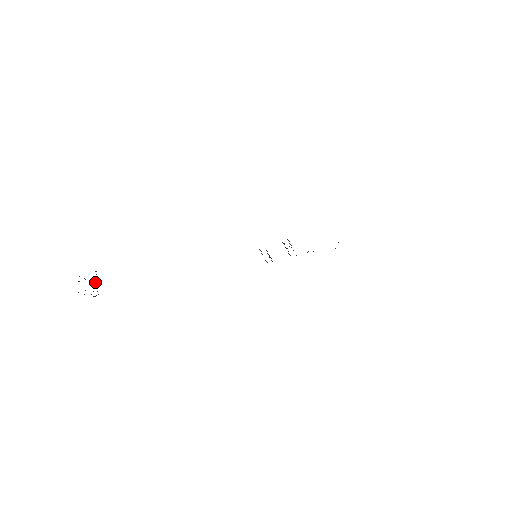
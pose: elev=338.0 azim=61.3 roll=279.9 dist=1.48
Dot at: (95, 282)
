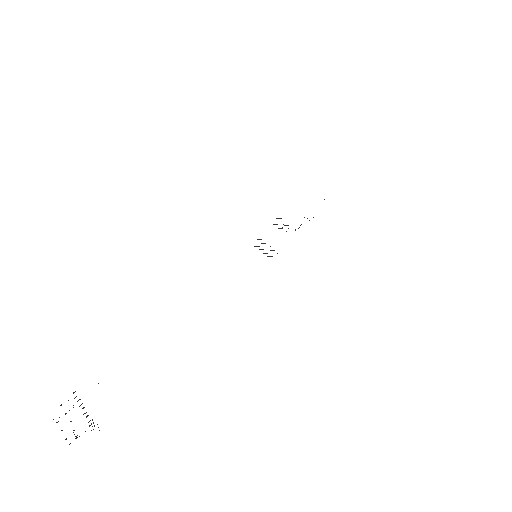
Dot at: occluded
